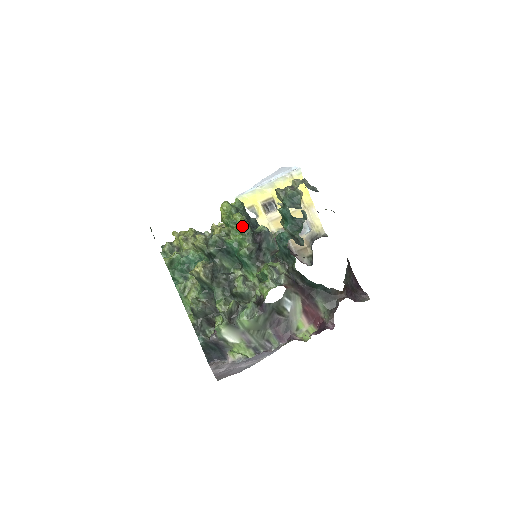
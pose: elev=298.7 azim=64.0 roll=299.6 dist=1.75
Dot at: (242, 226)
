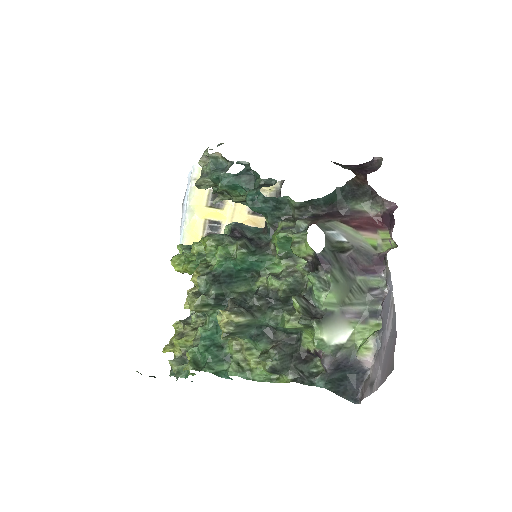
Dot at: (209, 240)
